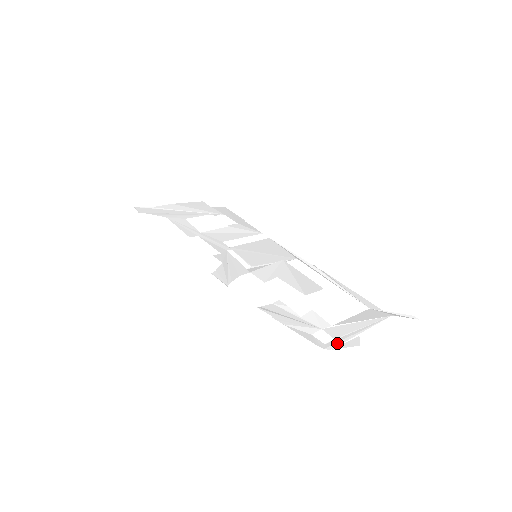
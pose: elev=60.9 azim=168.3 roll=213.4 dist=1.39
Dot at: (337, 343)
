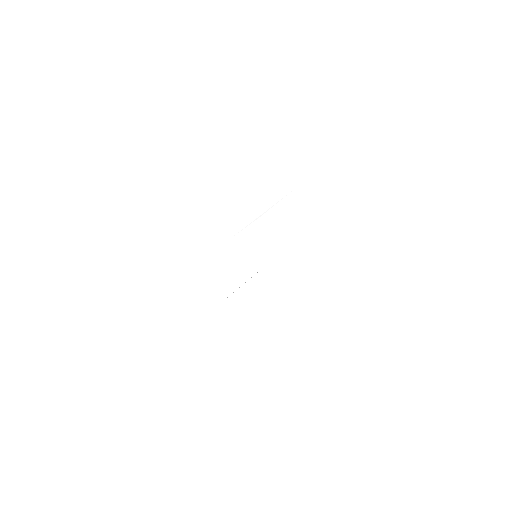
Dot at: occluded
